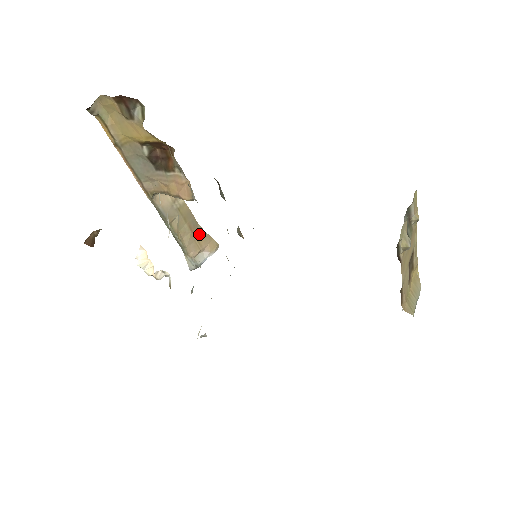
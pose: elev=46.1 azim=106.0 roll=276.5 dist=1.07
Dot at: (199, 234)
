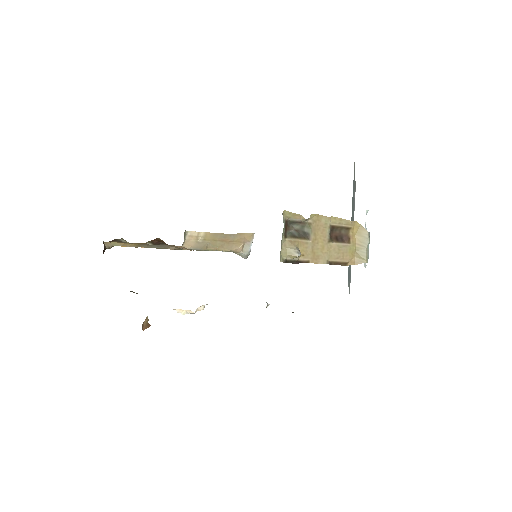
Dot at: (233, 238)
